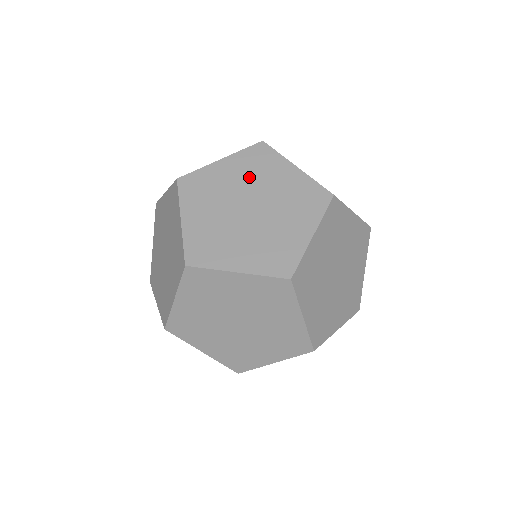
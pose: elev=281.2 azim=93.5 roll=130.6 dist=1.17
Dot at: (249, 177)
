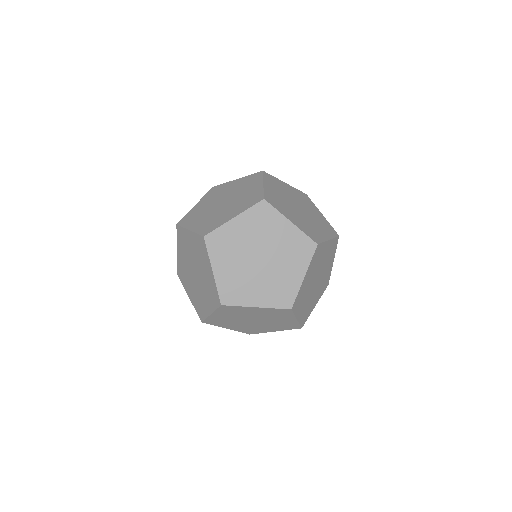
Dot at: (215, 198)
